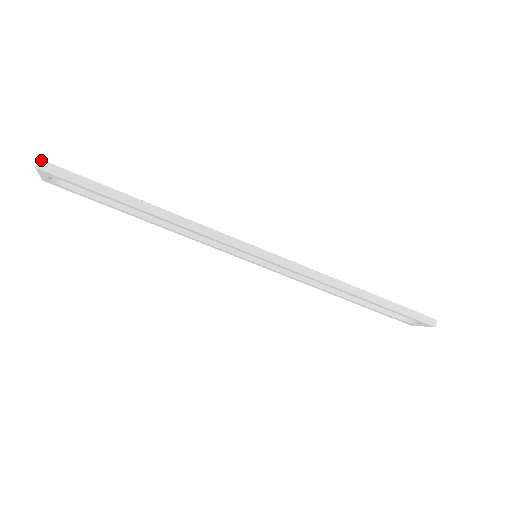
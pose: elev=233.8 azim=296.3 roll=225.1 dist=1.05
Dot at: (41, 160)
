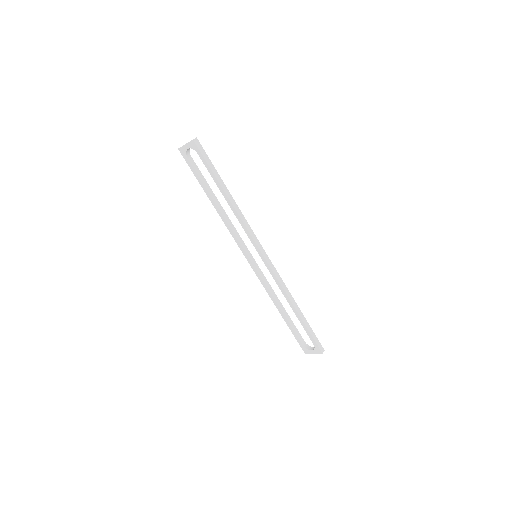
Dot at: occluded
